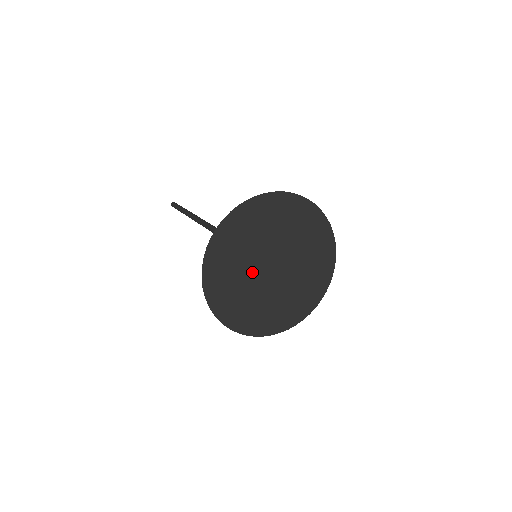
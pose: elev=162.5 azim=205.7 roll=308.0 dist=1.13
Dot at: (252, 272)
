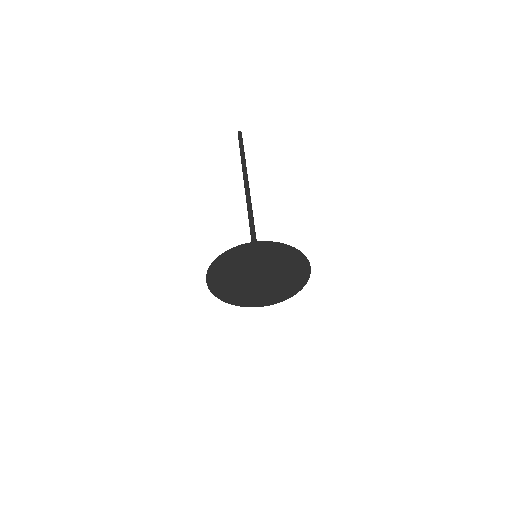
Dot at: (247, 271)
